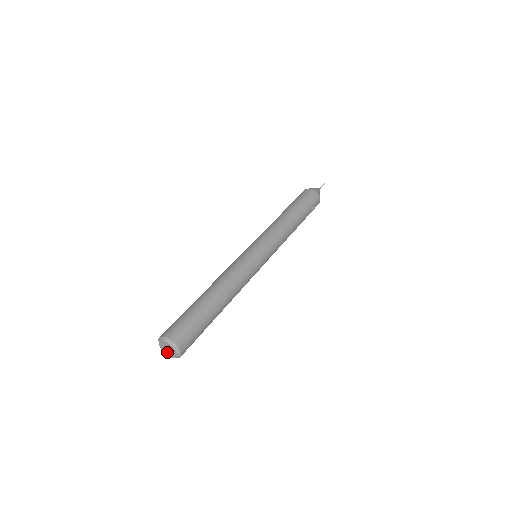
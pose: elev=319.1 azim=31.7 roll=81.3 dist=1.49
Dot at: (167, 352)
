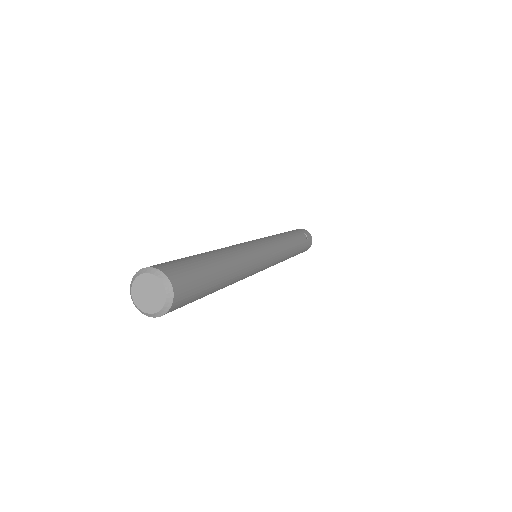
Dot at: (149, 303)
